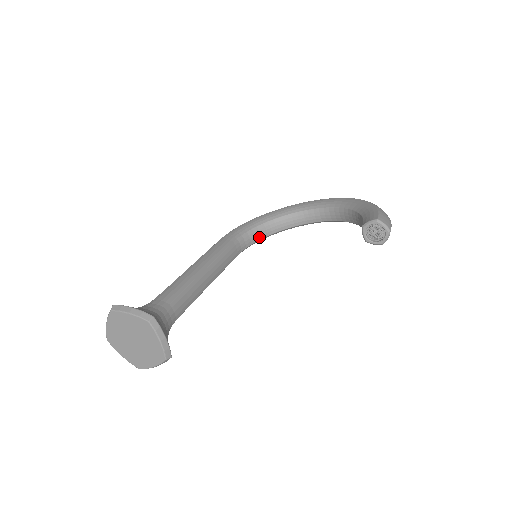
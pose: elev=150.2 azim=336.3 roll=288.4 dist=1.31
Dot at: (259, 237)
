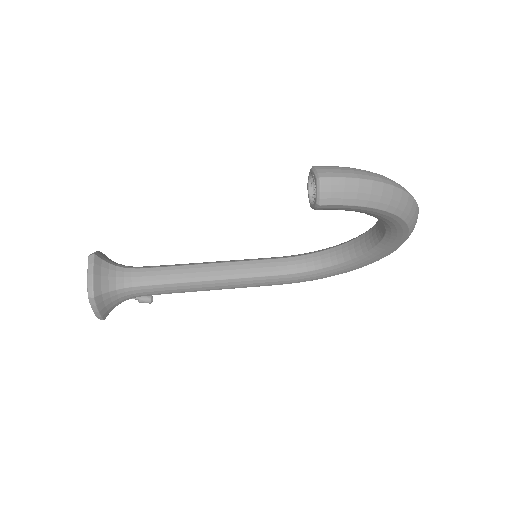
Dot at: (320, 265)
